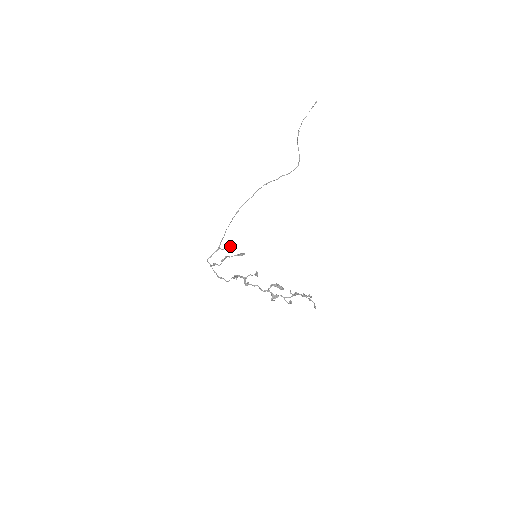
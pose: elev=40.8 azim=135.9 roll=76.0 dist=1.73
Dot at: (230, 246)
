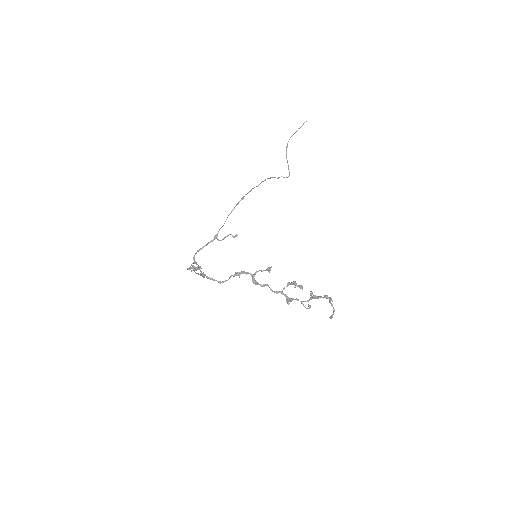
Dot at: occluded
